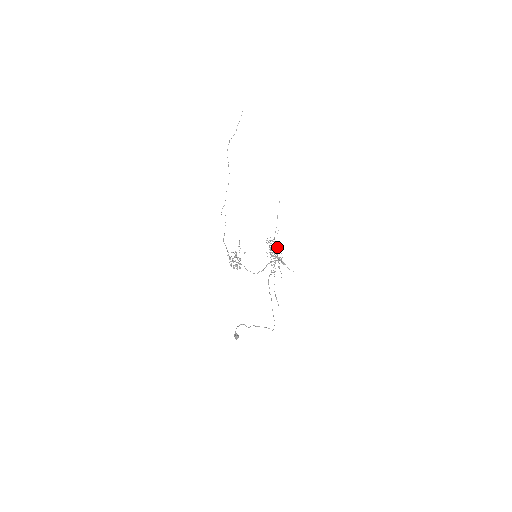
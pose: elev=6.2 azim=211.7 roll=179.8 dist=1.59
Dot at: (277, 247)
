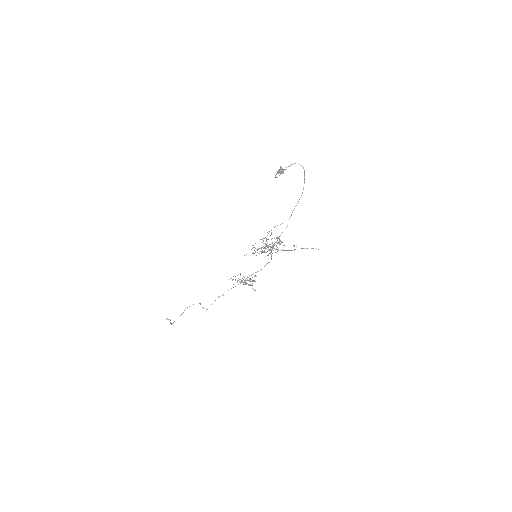
Dot at: occluded
